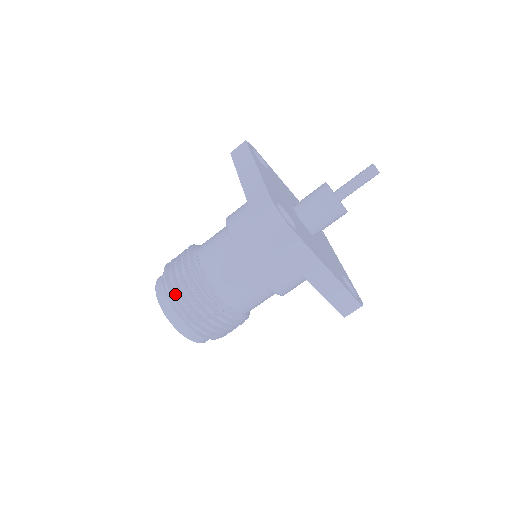
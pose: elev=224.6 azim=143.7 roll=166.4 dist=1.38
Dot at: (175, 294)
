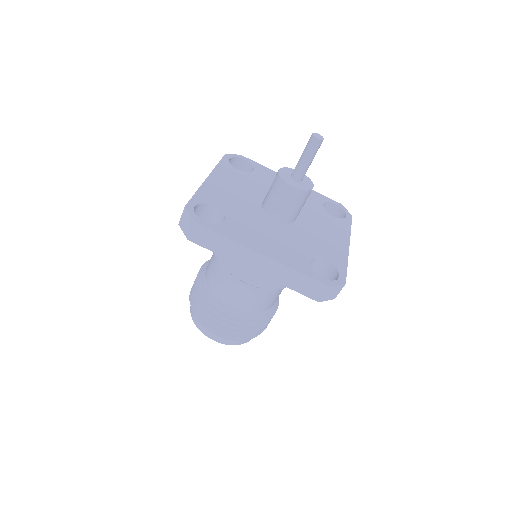
Dot at: occluded
